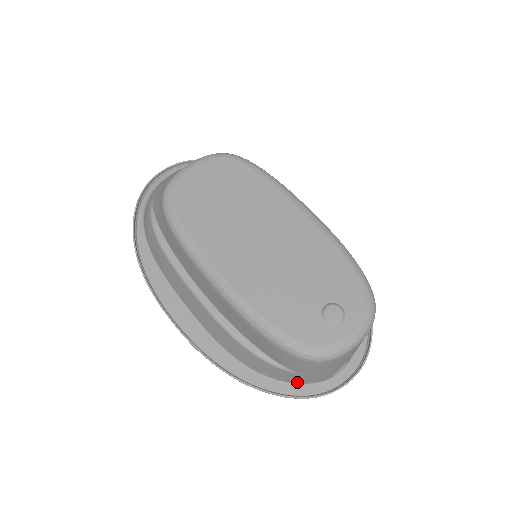
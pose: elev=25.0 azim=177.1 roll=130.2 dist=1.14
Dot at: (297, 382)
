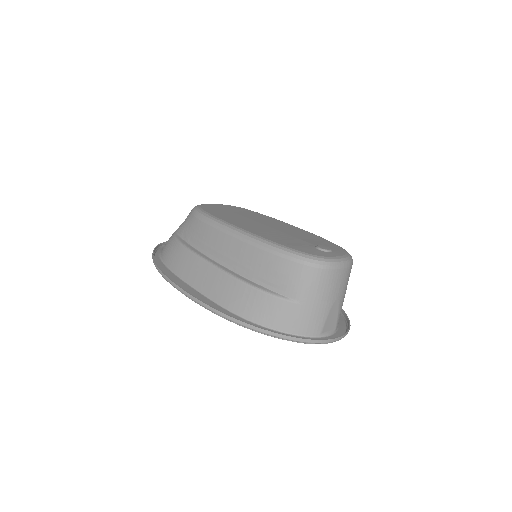
Dot at: (294, 330)
